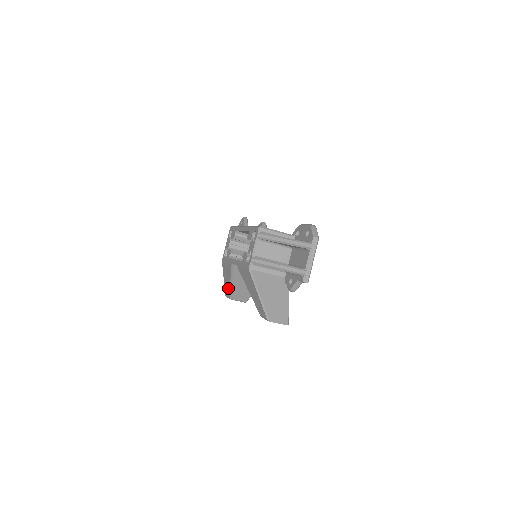
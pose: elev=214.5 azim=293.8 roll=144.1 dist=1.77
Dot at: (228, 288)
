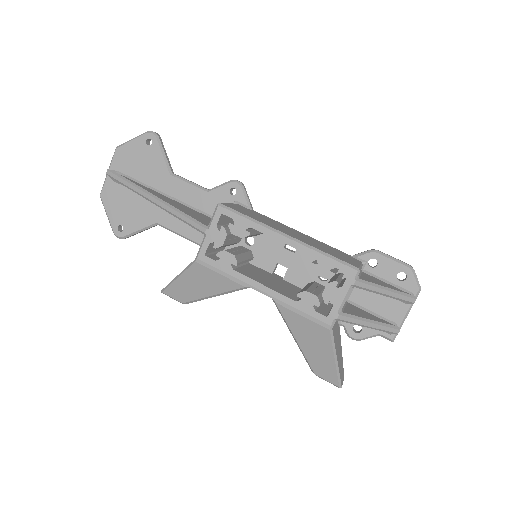
Dot at: (192, 295)
